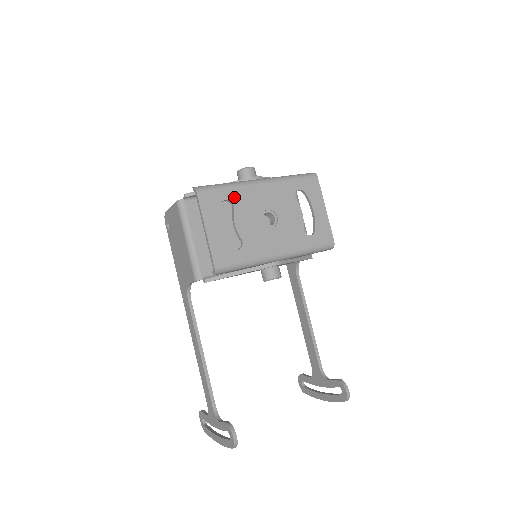
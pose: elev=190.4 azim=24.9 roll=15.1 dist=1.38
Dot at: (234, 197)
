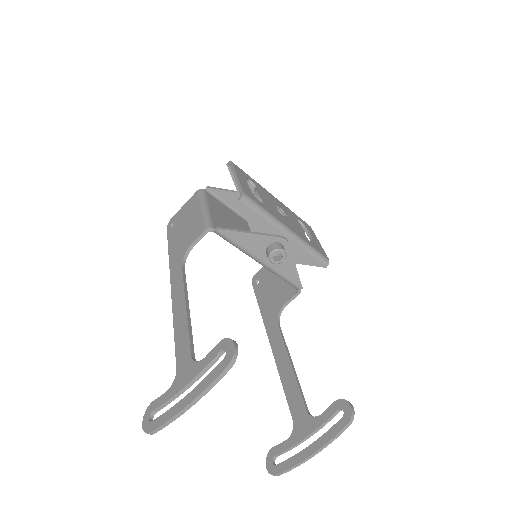
Dot at: (256, 184)
